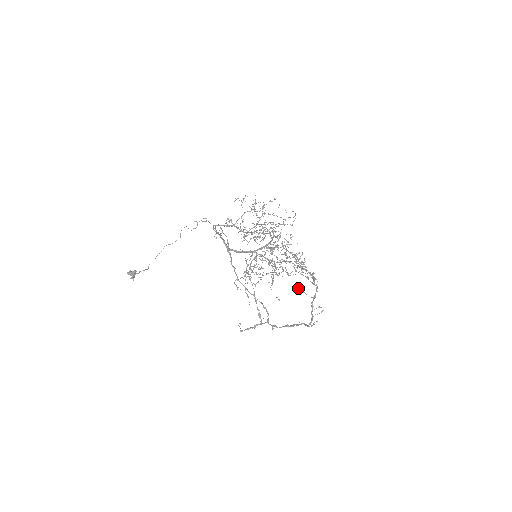
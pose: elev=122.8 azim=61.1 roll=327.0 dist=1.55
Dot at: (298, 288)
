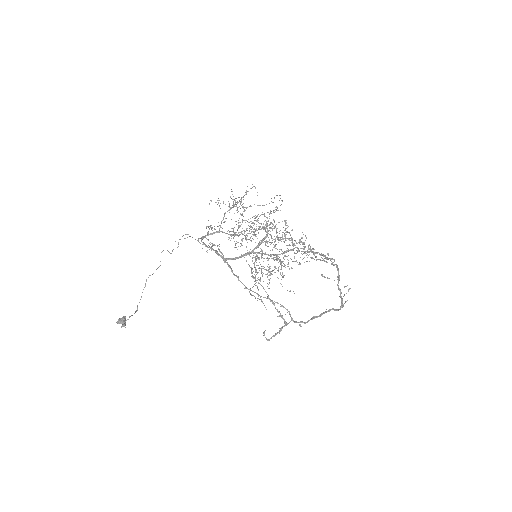
Dot at: (322, 276)
